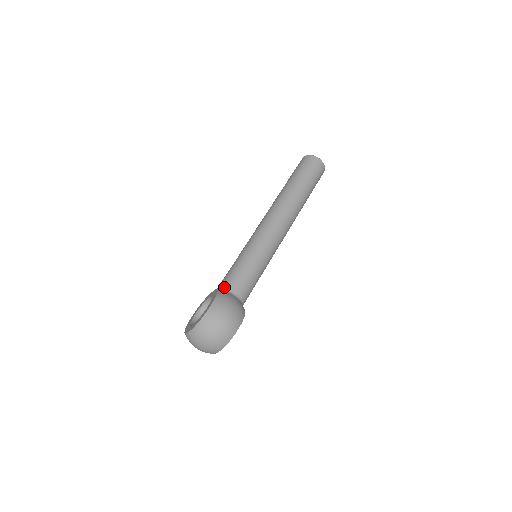
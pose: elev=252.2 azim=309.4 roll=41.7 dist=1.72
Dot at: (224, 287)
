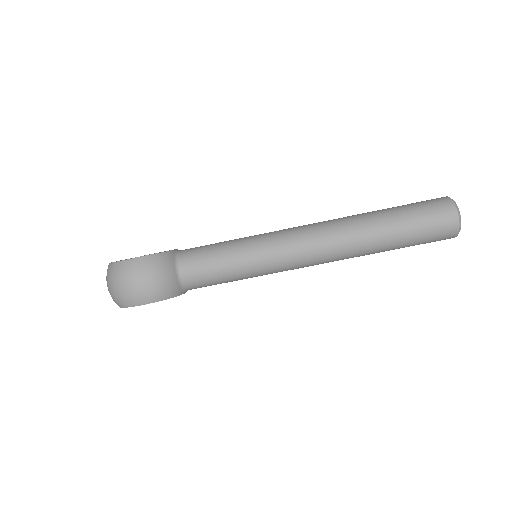
Dot at: (181, 254)
